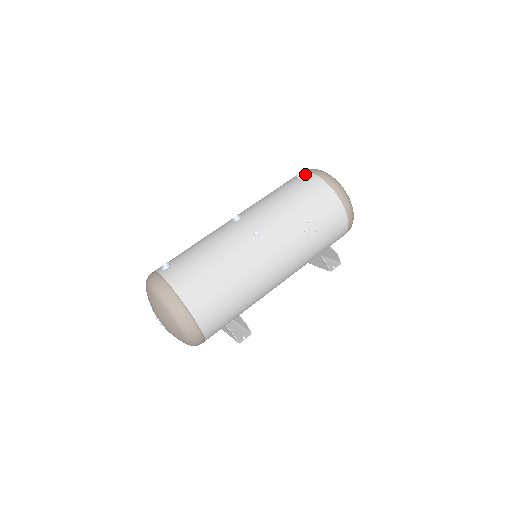
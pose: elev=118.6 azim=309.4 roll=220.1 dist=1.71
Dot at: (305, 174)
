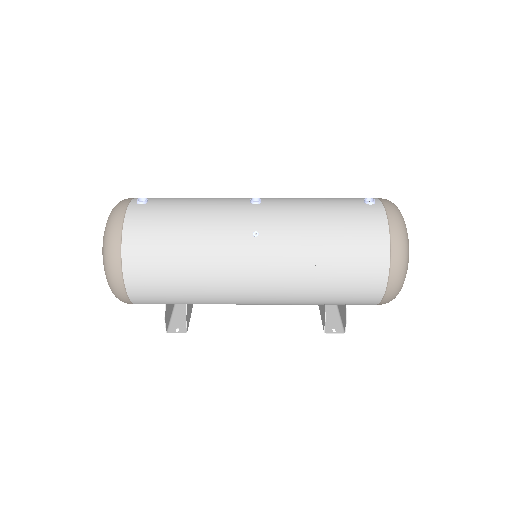
Dot at: (376, 204)
